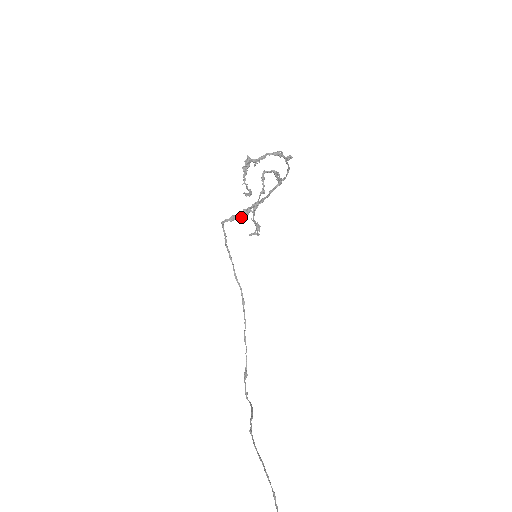
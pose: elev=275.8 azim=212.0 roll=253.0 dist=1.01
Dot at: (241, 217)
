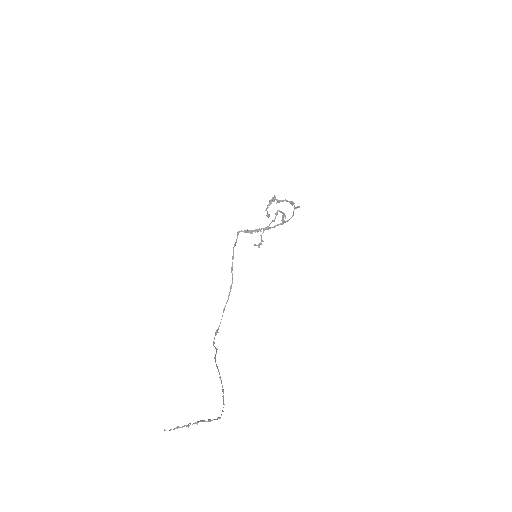
Dot at: (252, 233)
